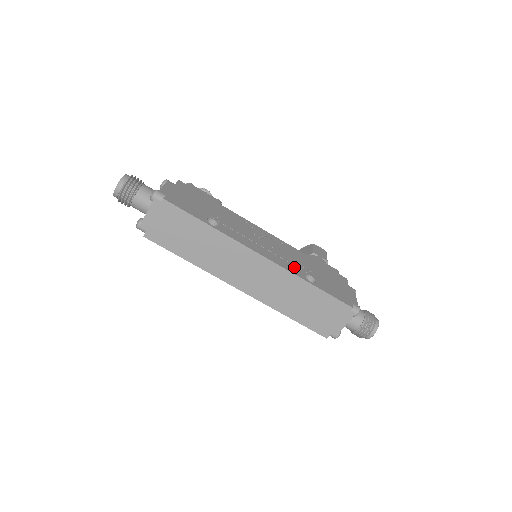
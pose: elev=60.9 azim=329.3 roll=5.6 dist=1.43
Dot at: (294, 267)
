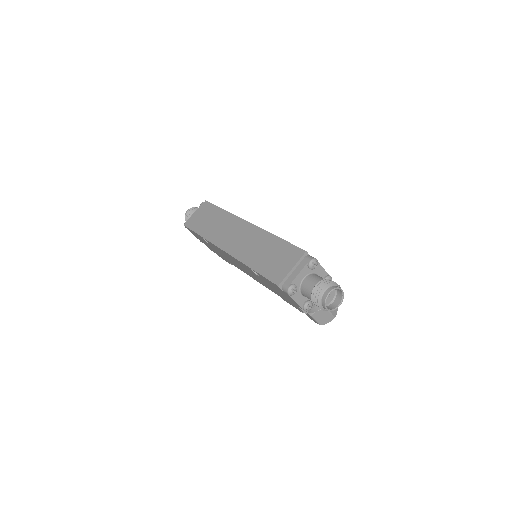
Dot at: occluded
